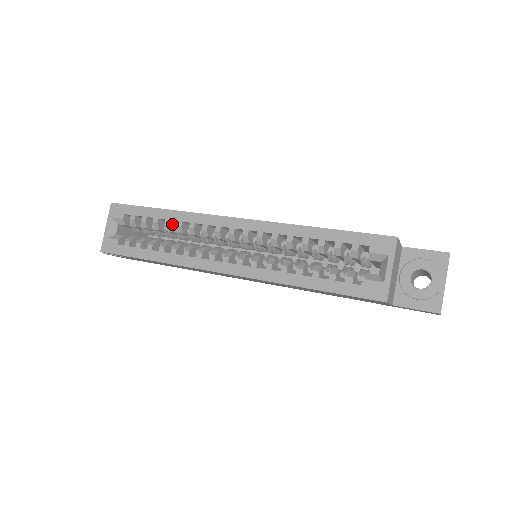
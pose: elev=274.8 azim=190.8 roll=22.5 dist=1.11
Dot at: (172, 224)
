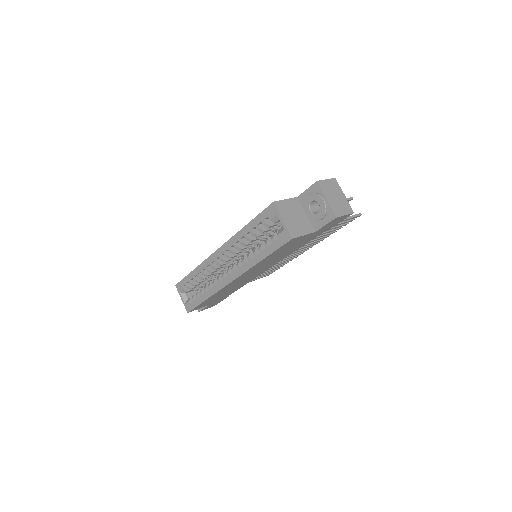
Dot at: (201, 275)
